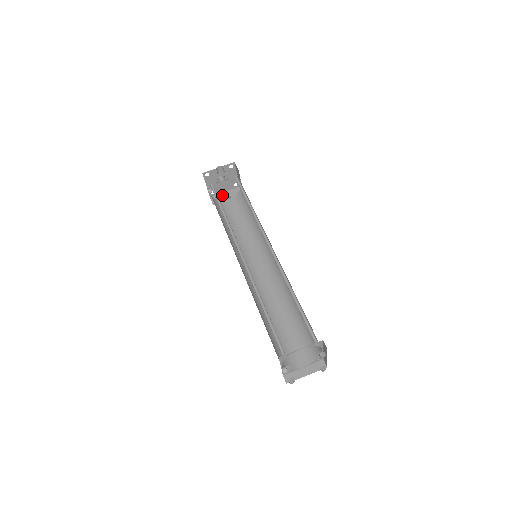
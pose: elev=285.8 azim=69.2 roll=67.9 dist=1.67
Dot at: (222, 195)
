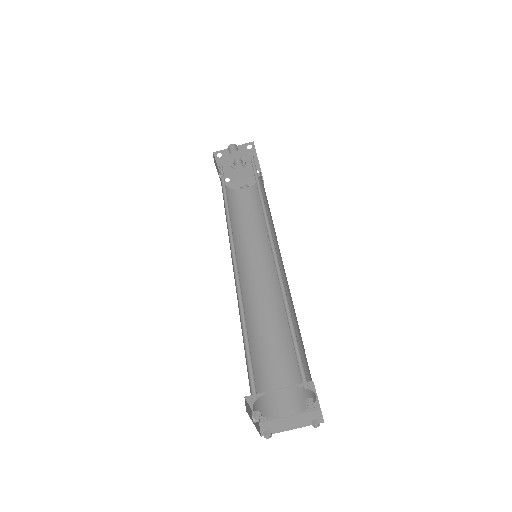
Dot at: (239, 183)
